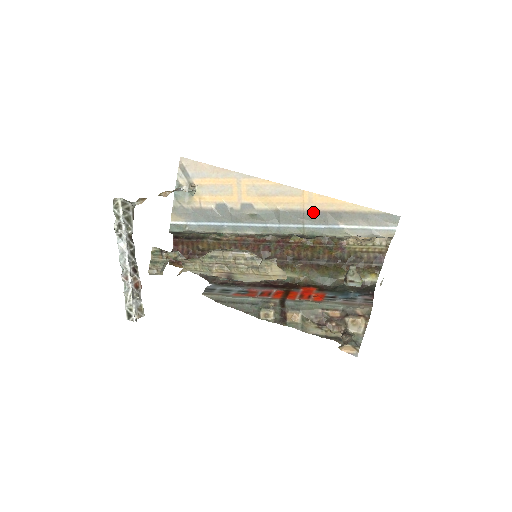
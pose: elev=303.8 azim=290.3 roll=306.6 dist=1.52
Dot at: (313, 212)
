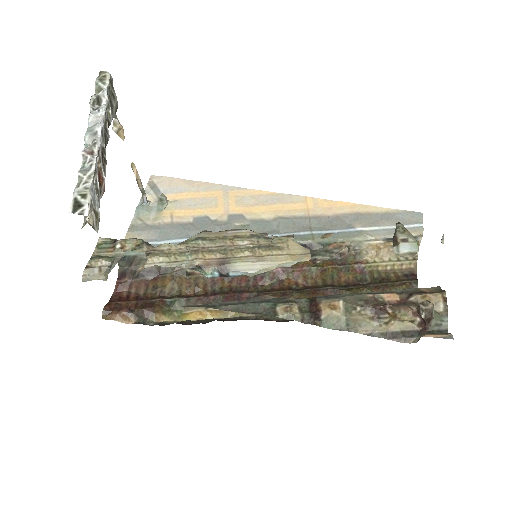
Dot at: (321, 217)
